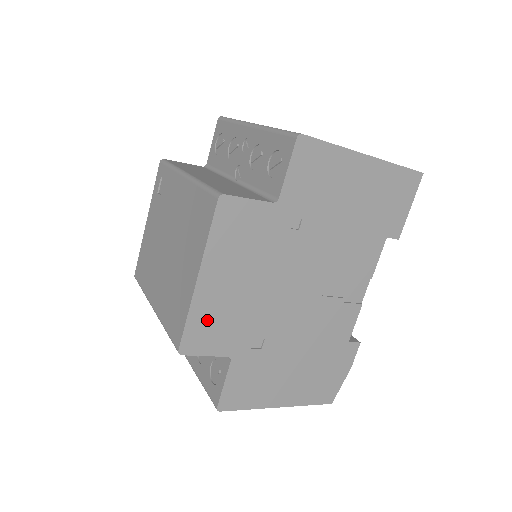
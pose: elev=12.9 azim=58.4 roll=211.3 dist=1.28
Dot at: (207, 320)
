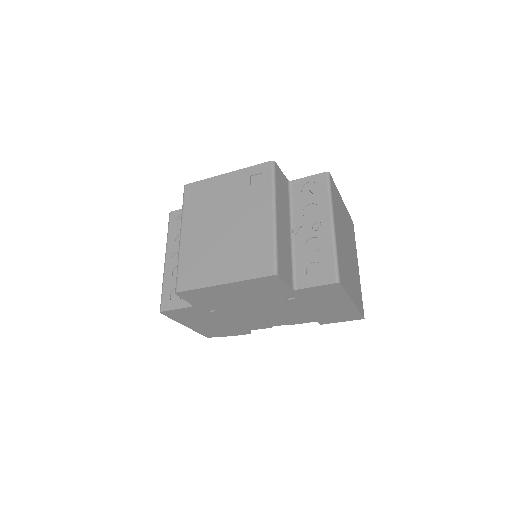
Dot at: (204, 294)
